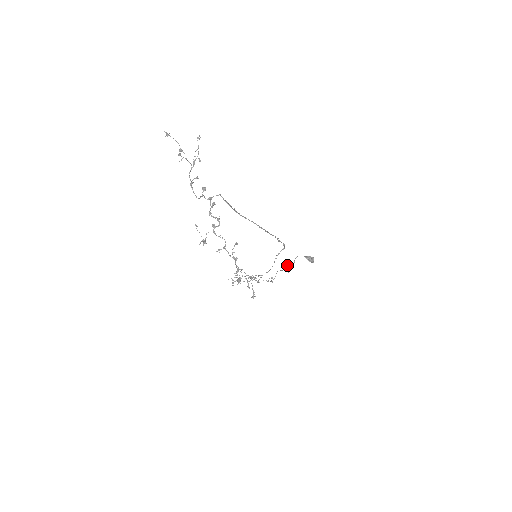
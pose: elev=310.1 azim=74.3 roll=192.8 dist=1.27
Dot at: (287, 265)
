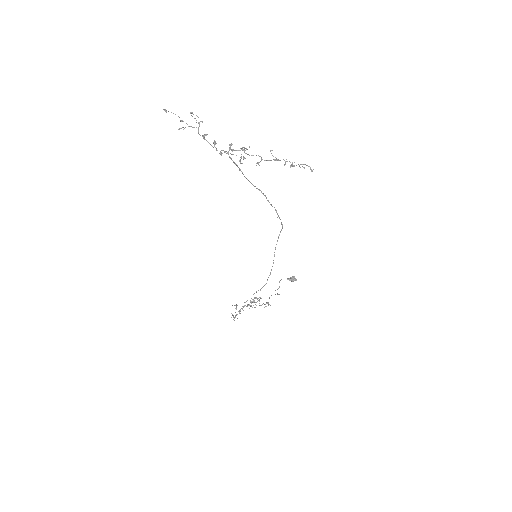
Dot at: occluded
